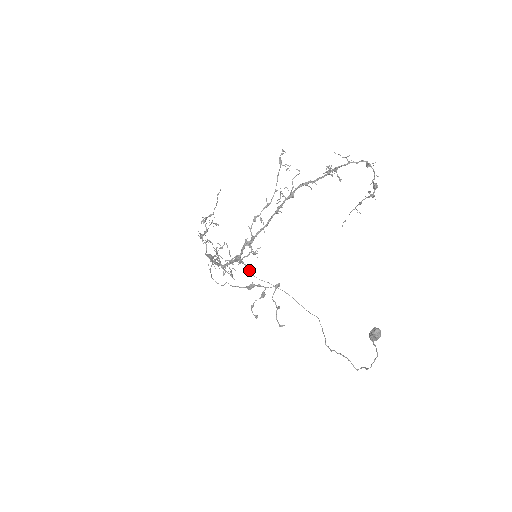
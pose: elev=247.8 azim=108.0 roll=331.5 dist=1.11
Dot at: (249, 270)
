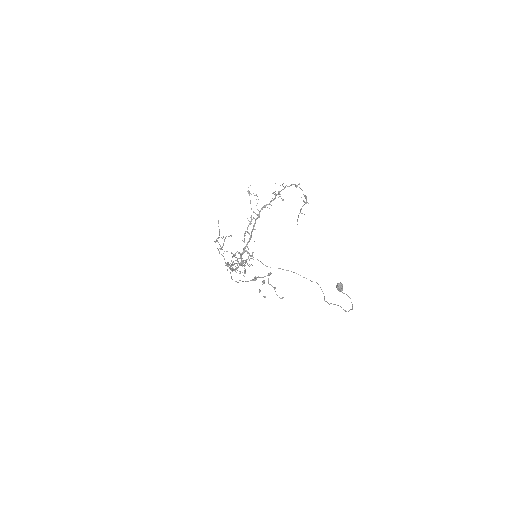
Dot at: (262, 263)
